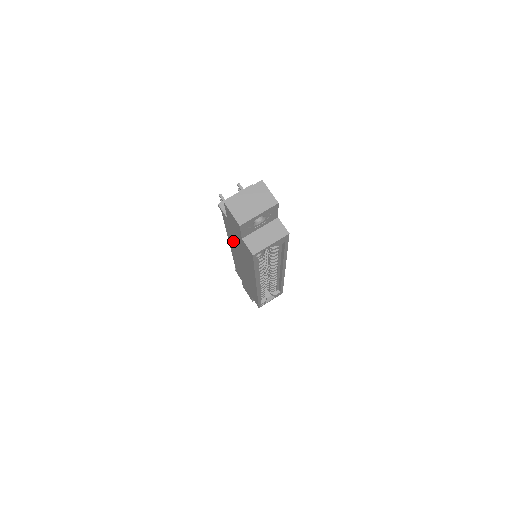
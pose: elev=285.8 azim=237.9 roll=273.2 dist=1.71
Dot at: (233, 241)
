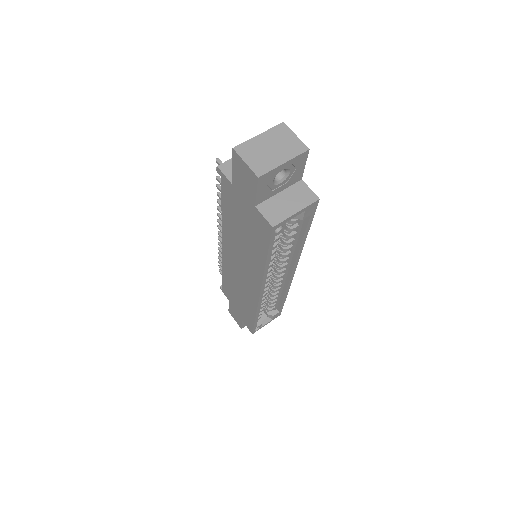
Dot at: (232, 227)
